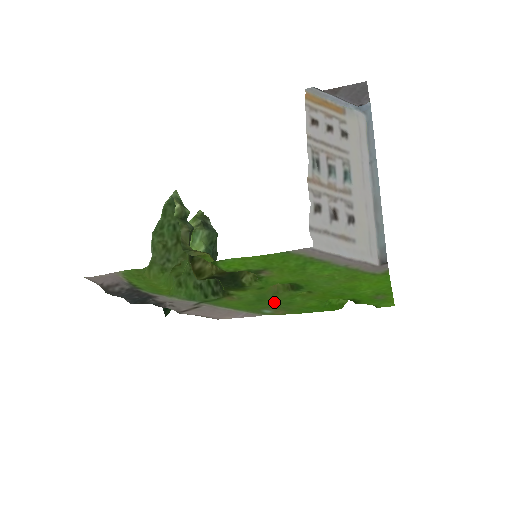
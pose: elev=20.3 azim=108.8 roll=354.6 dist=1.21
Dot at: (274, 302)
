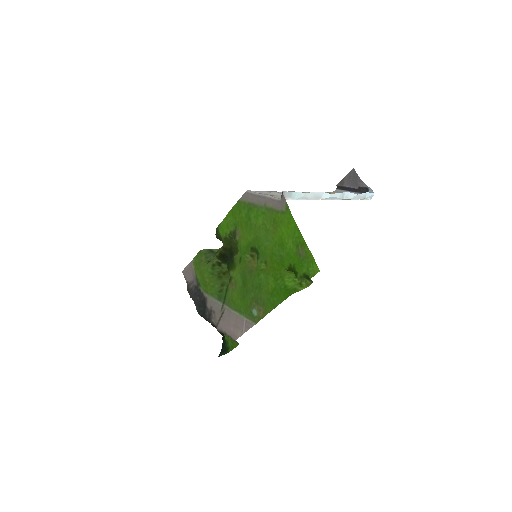
Dot at: (252, 286)
